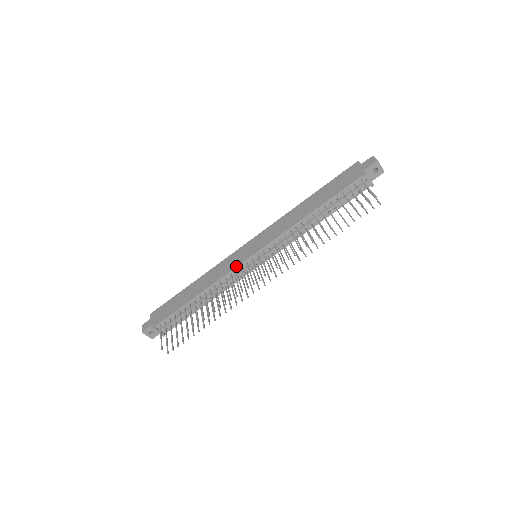
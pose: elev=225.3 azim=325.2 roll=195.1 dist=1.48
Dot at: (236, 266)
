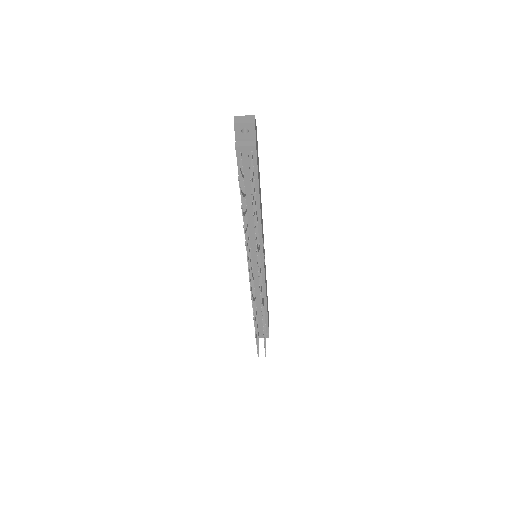
Dot at: occluded
